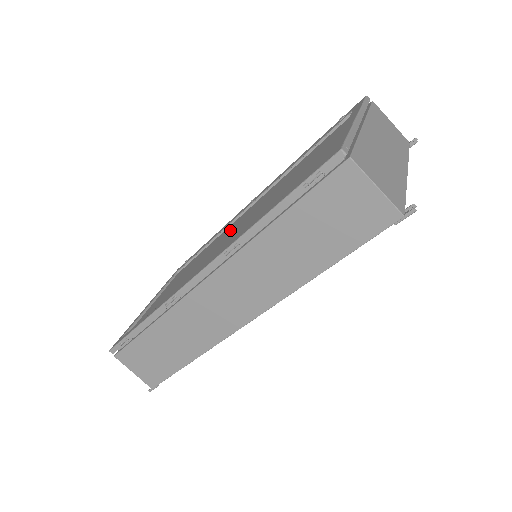
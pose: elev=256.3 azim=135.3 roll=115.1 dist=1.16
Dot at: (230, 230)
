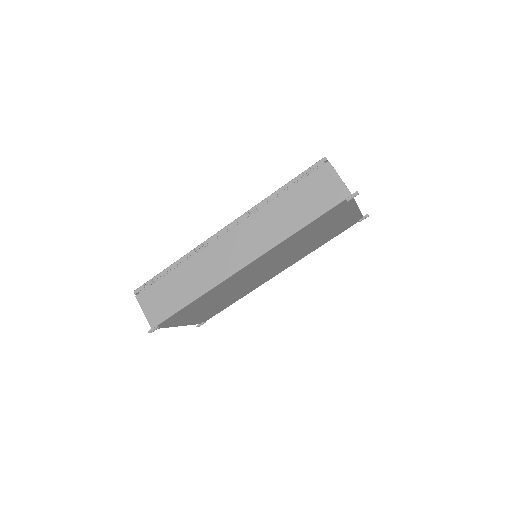
Dot at: occluded
